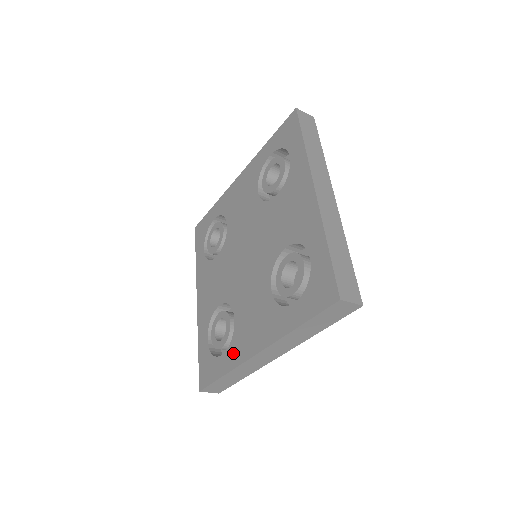
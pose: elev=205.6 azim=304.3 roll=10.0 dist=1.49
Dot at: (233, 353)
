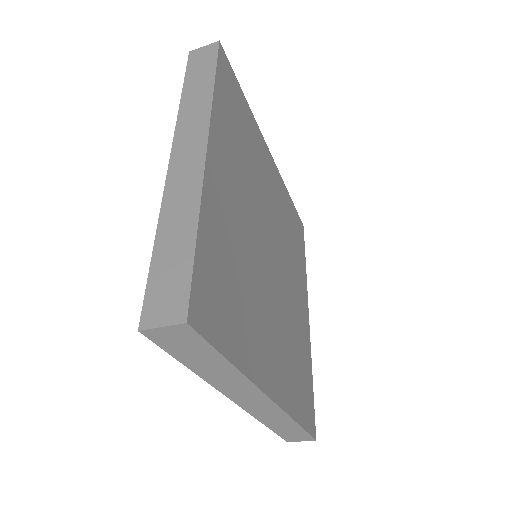
Dot at: occluded
